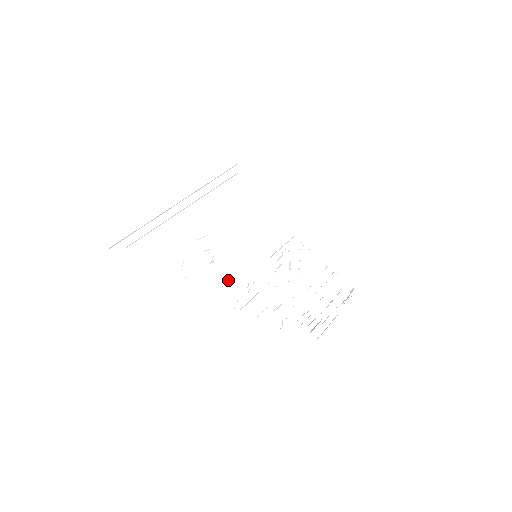
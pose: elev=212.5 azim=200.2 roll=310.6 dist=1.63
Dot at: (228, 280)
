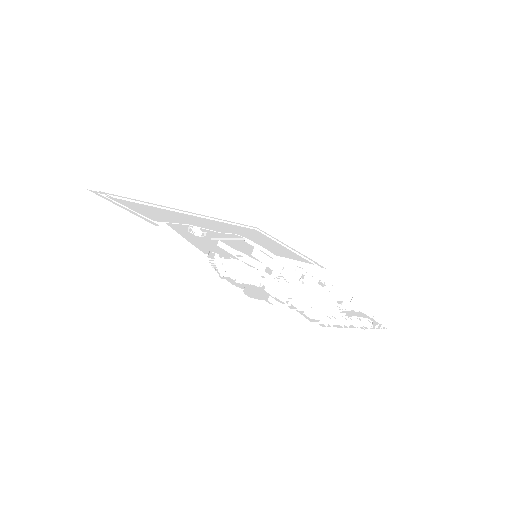
Dot at: (212, 247)
